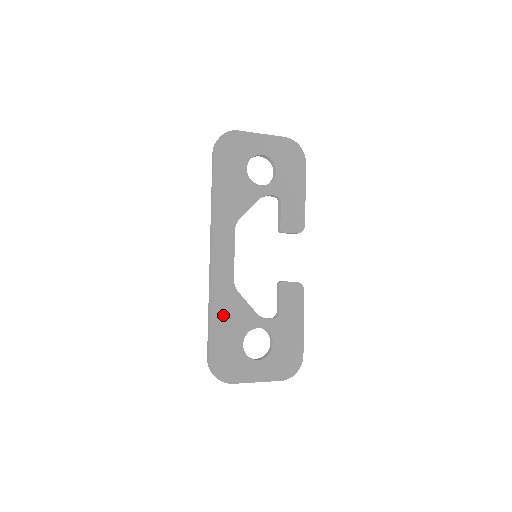
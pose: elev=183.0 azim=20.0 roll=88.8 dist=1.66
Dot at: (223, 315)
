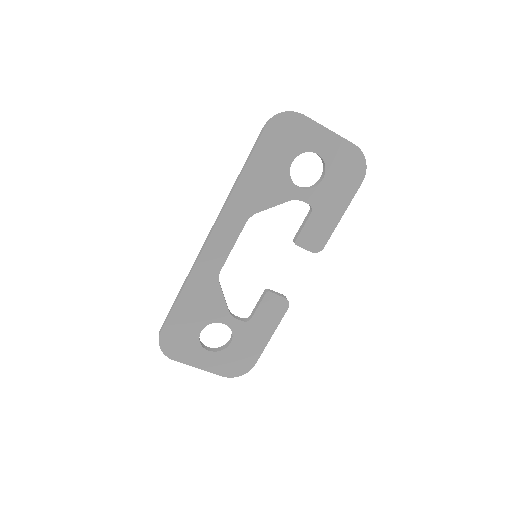
Dot at: (194, 298)
